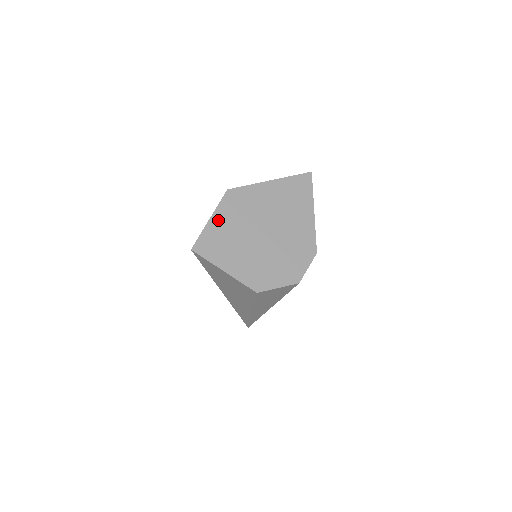
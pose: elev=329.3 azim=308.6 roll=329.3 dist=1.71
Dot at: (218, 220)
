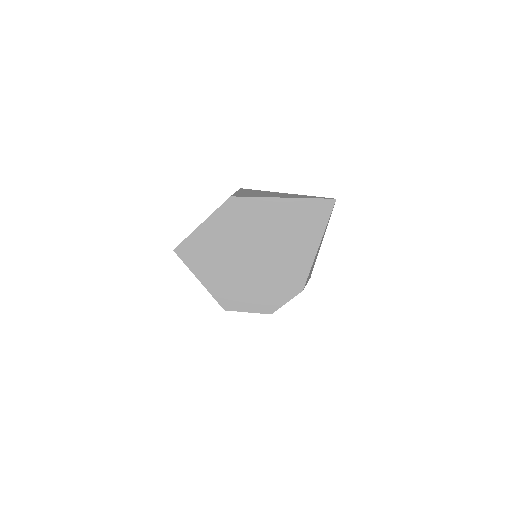
Dot at: (210, 227)
